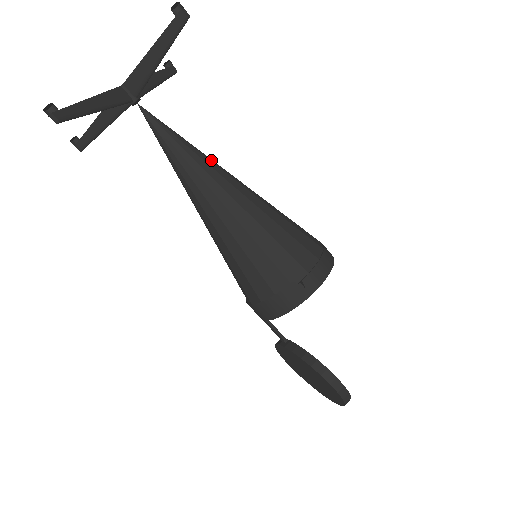
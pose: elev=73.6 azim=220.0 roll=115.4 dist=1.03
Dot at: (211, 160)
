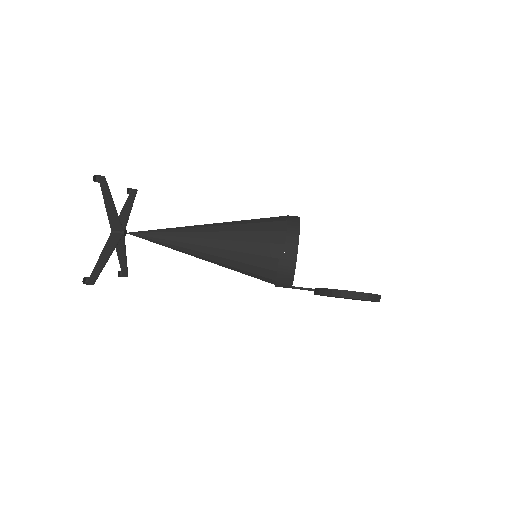
Dot at: (185, 227)
